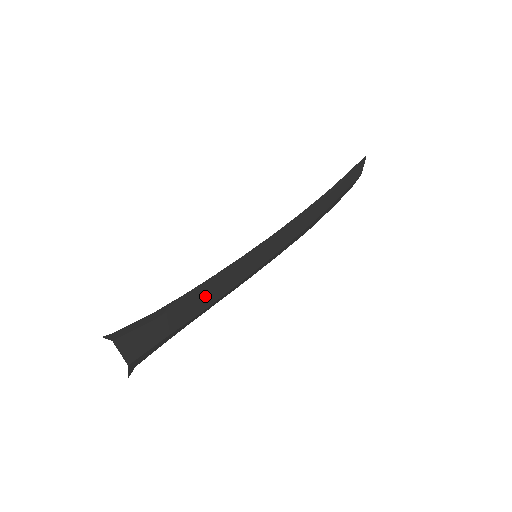
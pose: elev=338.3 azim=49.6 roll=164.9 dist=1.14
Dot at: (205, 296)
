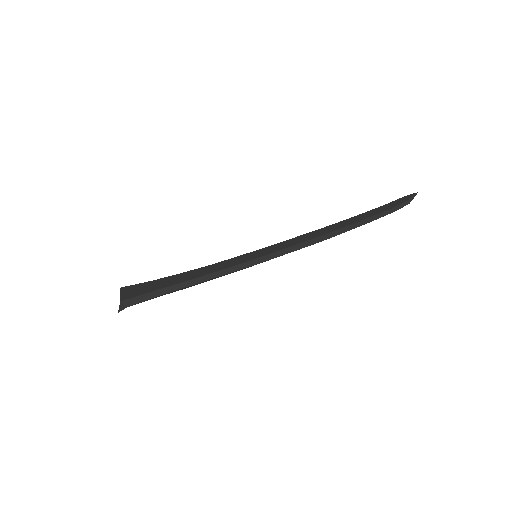
Dot at: (195, 273)
